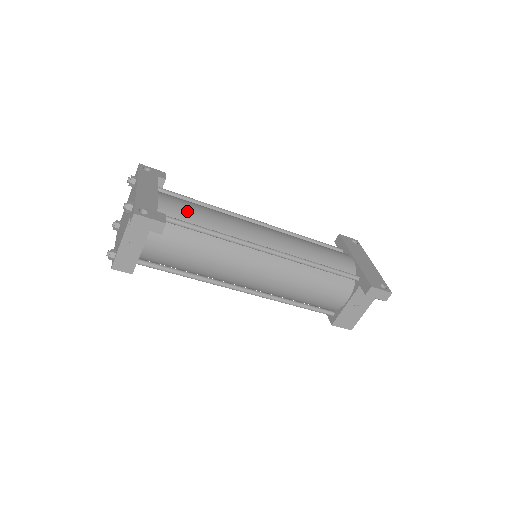
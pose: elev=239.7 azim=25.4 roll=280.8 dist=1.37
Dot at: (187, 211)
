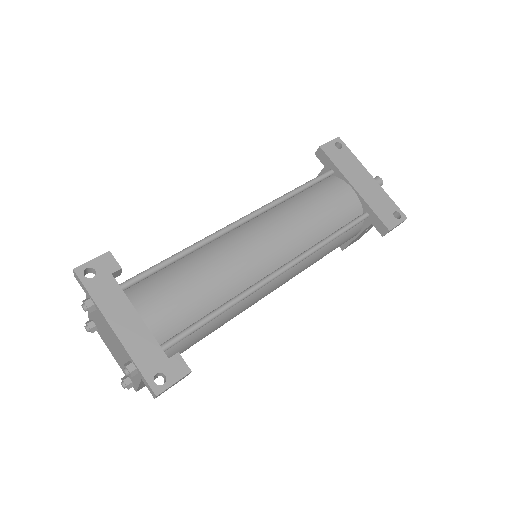
Dot at: (183, 307)
